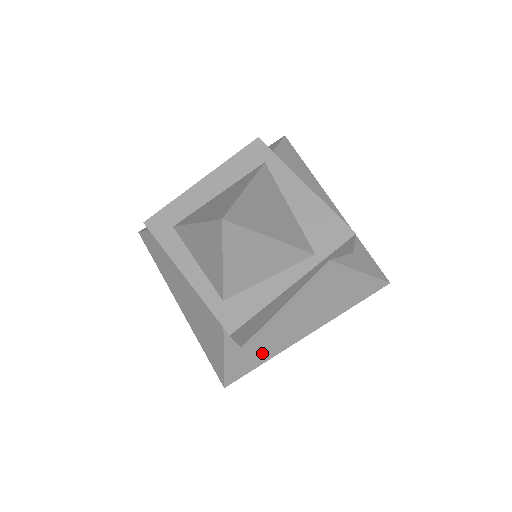
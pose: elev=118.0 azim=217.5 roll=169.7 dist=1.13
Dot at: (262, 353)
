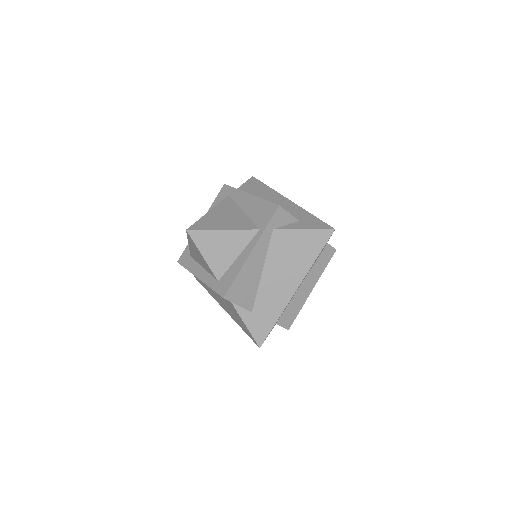
Dot at: (271, 313)
